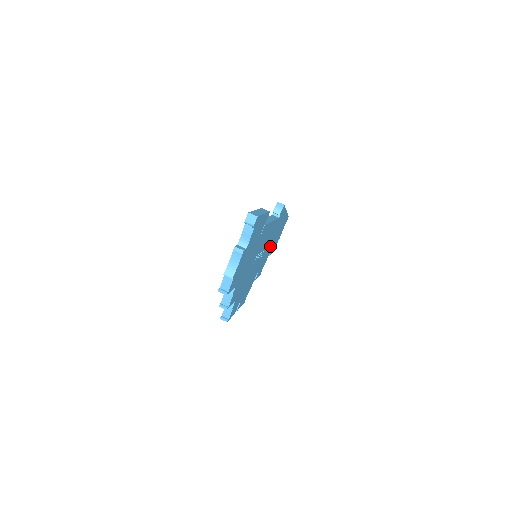
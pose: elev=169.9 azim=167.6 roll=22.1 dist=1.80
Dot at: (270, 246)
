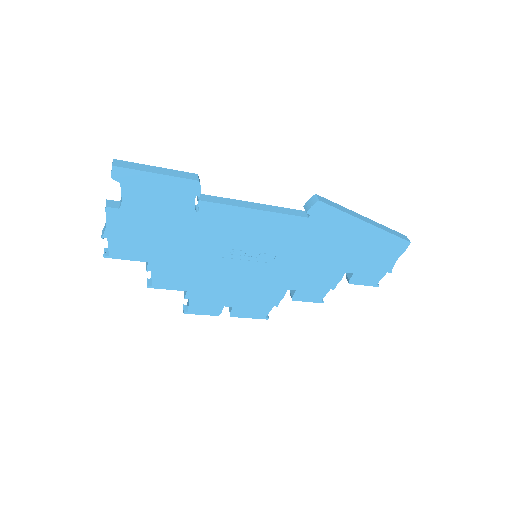
Dot at: (325, 263)
